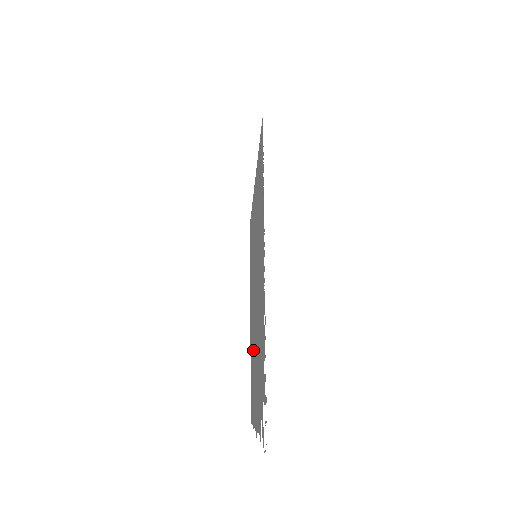
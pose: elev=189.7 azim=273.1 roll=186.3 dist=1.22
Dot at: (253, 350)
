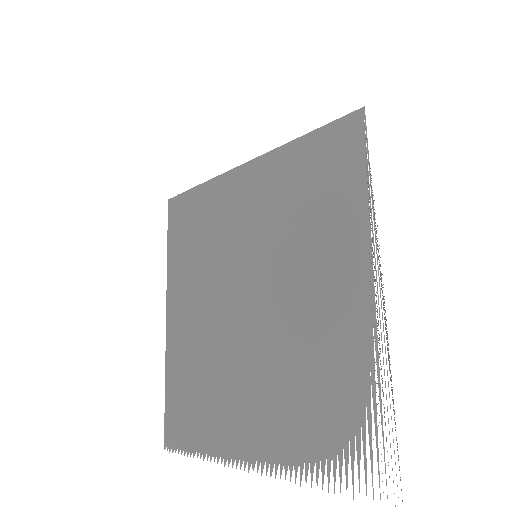
Dot at: (213, 364)
